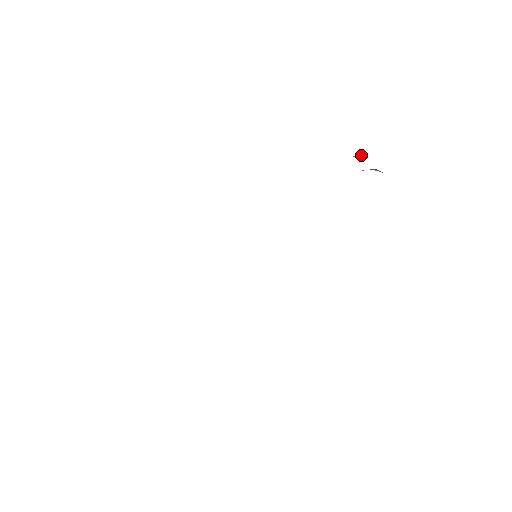
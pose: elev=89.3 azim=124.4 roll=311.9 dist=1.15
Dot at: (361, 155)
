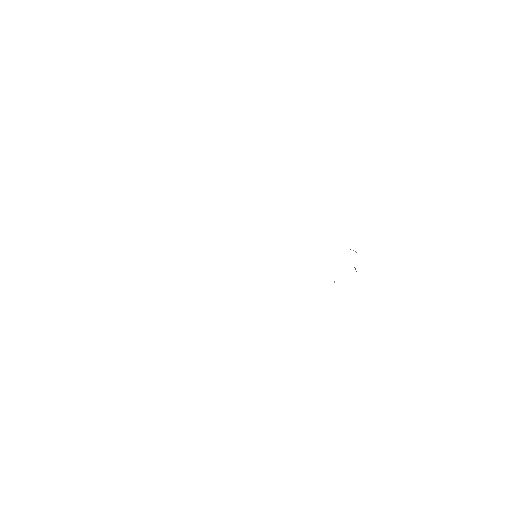
Dot at: occluded
